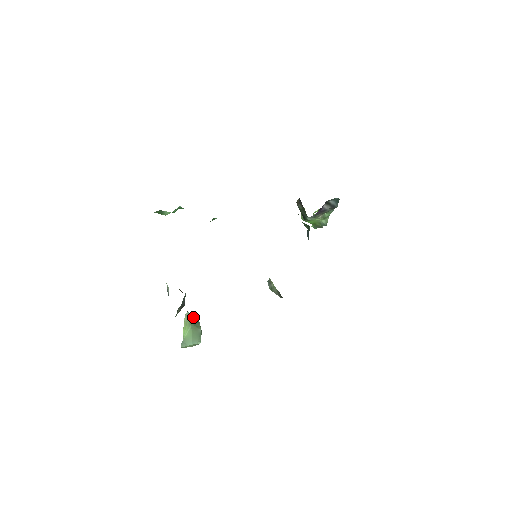
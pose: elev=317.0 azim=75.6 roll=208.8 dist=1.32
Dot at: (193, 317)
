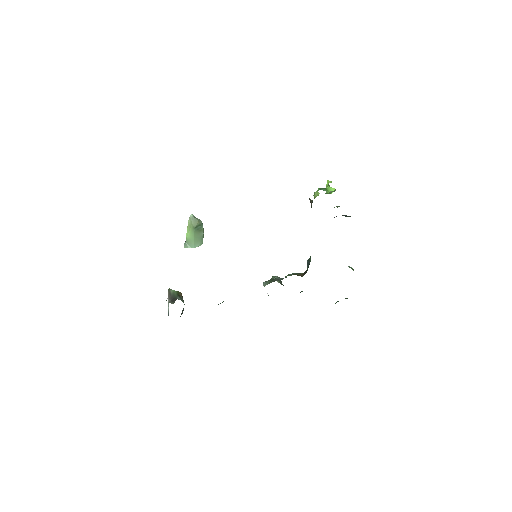
Dot at: (197, 221)
